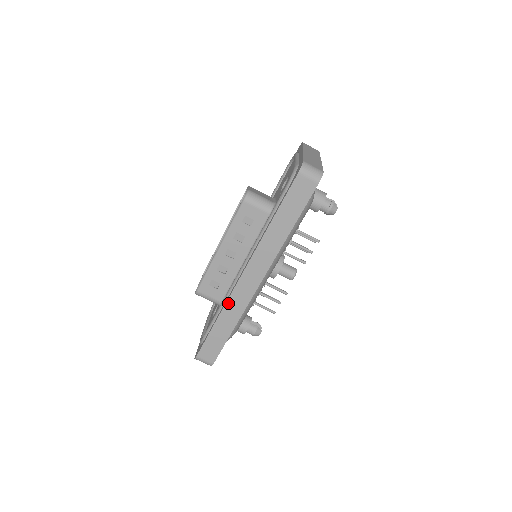
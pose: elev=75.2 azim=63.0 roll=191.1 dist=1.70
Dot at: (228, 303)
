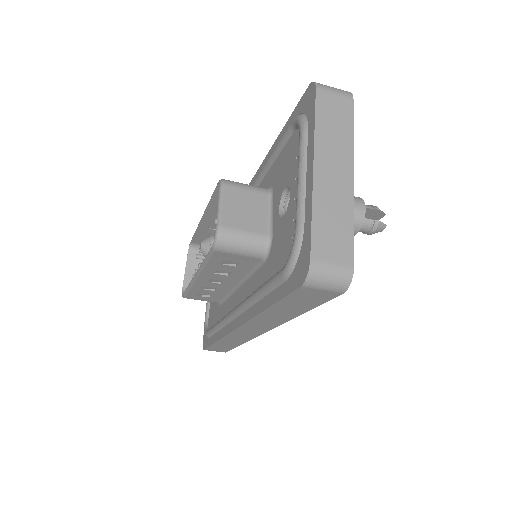
Dot at: (226, 337)
